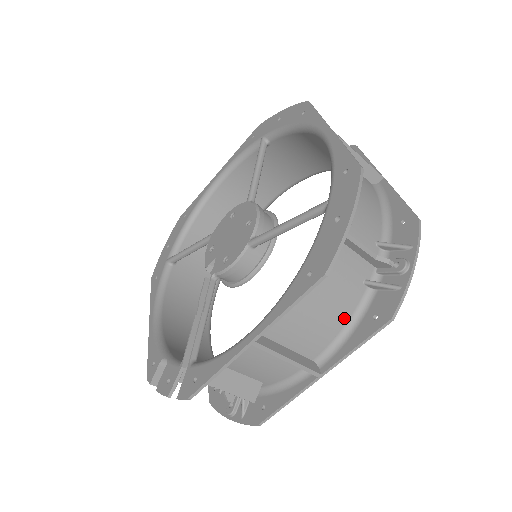
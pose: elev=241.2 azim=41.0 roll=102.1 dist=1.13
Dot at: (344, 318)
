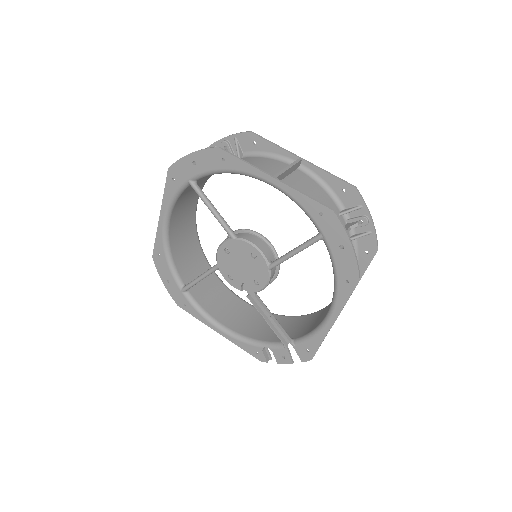
Dot at: occluded
